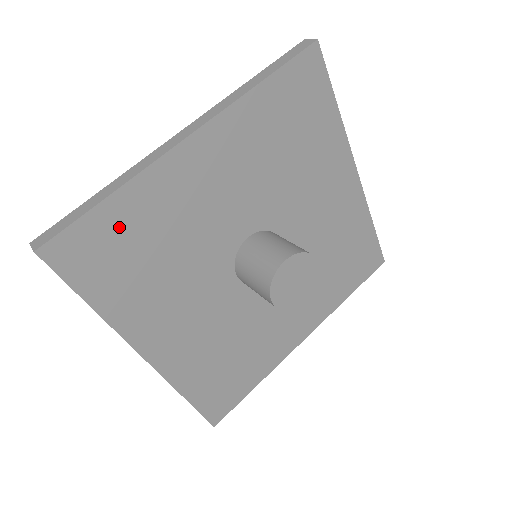
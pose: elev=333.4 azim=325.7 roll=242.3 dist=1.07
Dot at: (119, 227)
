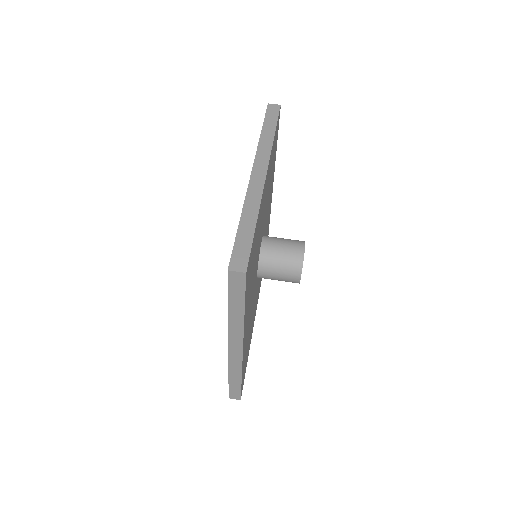
Dot at: (244, 365)
